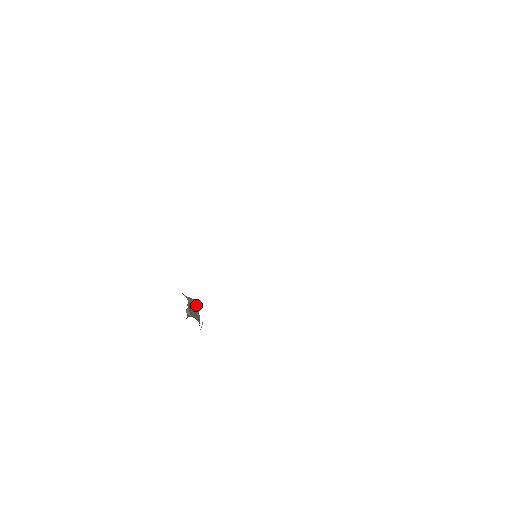
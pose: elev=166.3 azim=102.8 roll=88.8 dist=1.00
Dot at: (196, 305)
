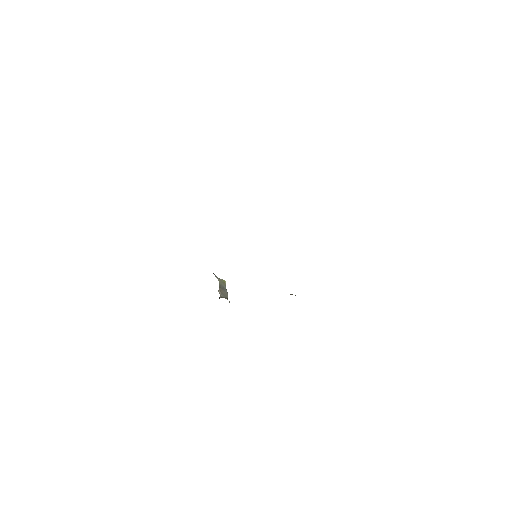
Dot at: (224, 284)
